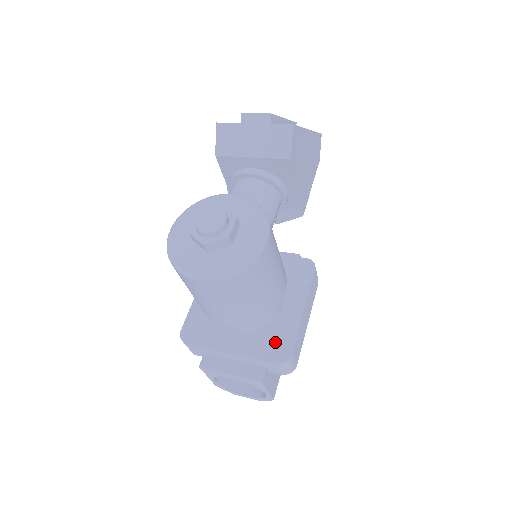
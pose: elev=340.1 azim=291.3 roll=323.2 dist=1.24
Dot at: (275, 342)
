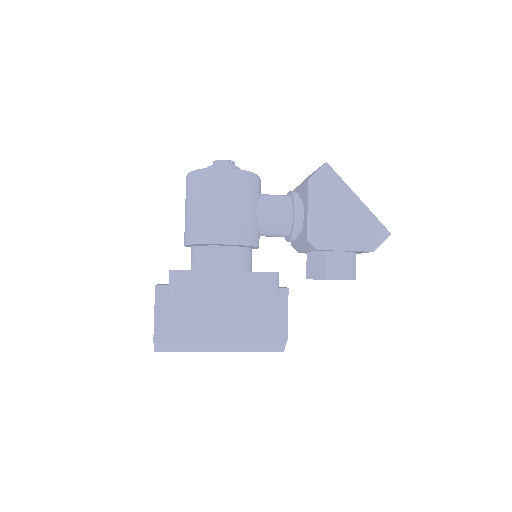
Dot at: occluded
